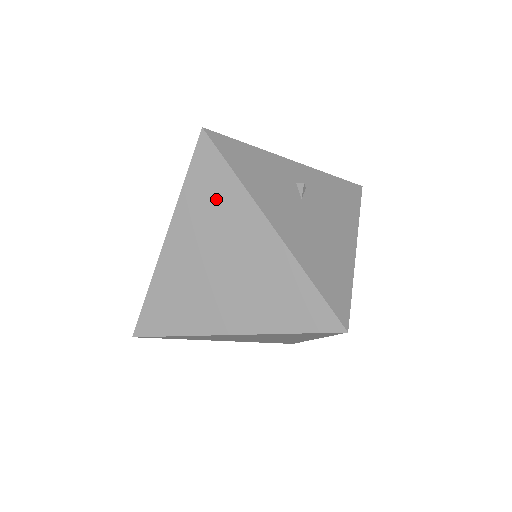
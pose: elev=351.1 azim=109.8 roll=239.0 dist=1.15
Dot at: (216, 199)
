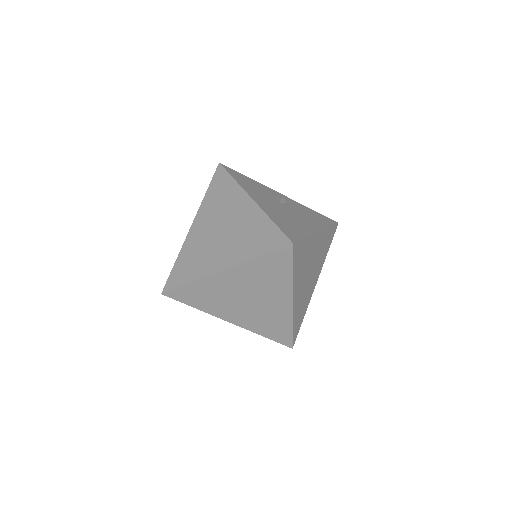
Dot at: (222, 195)
